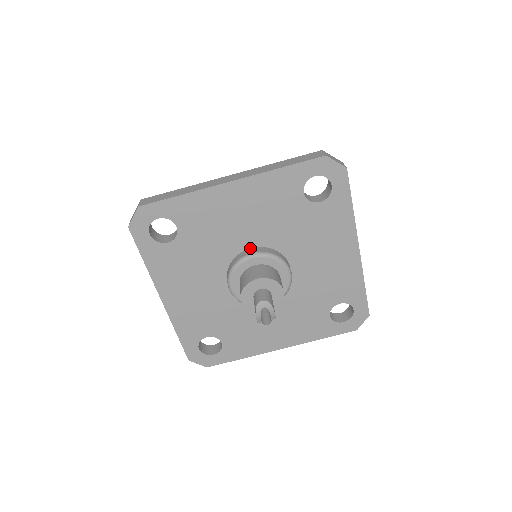
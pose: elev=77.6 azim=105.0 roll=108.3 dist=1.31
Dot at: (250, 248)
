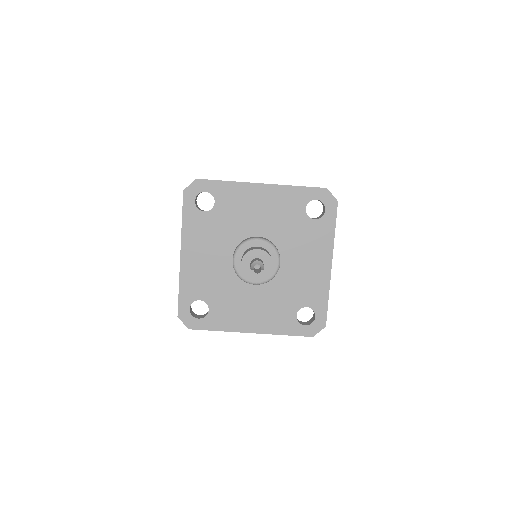
Dot at: (257, 236)
